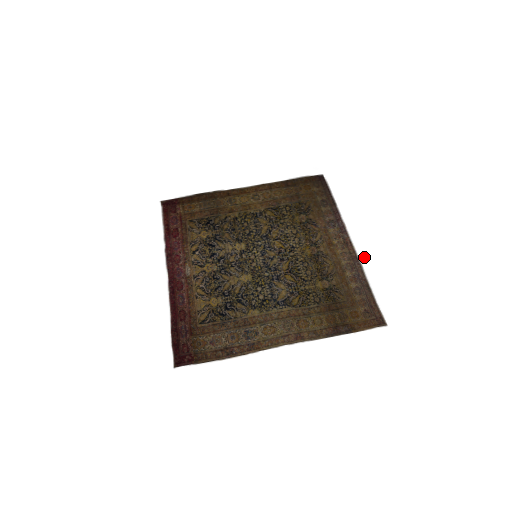
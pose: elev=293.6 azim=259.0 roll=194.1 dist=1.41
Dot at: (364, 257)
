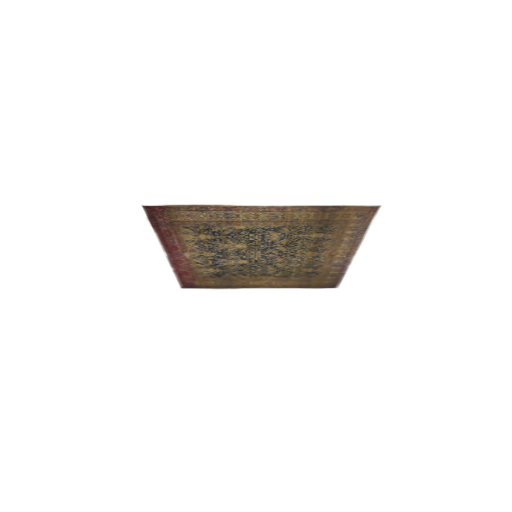
Dot at: (365, 245)
